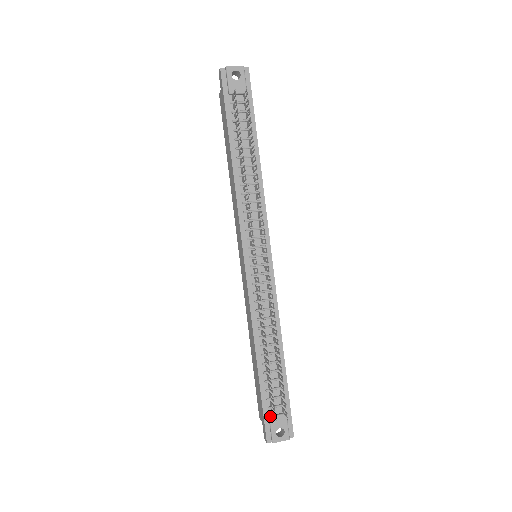
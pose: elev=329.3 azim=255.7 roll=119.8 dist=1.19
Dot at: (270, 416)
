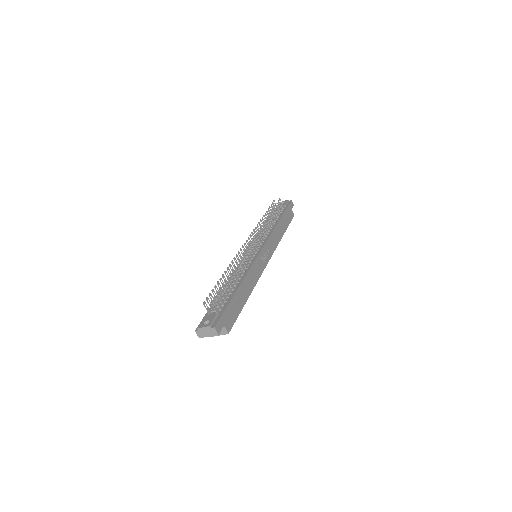
Dot at: (207, 315)
